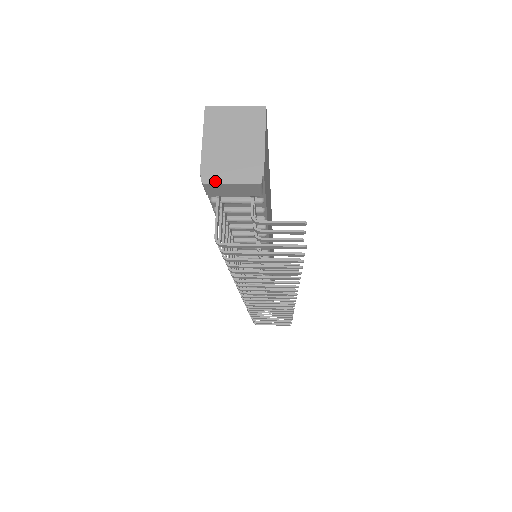
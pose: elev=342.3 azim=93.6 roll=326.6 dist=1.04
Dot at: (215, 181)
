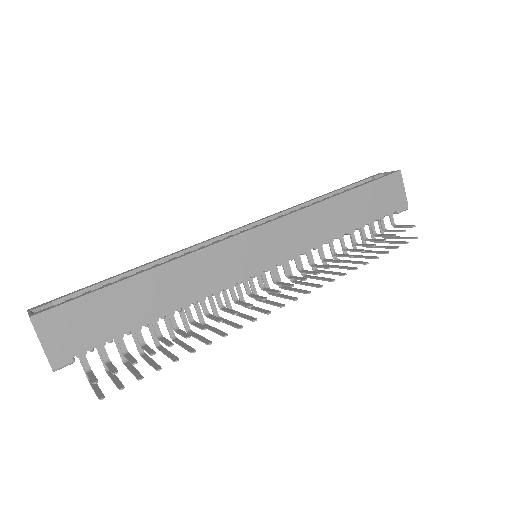
Dot at: occluded
